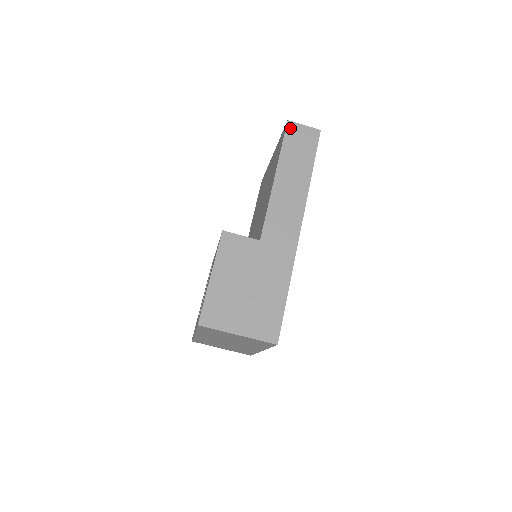
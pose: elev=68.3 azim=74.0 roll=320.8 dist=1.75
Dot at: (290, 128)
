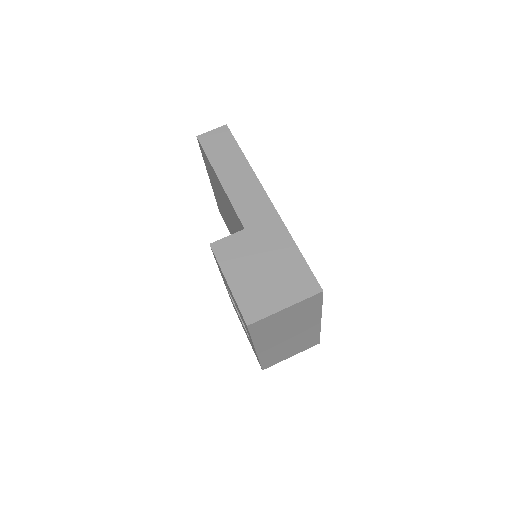
Dot at: (202, 140)
